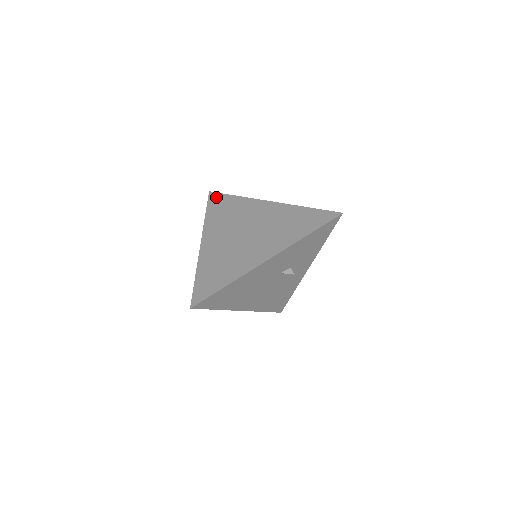
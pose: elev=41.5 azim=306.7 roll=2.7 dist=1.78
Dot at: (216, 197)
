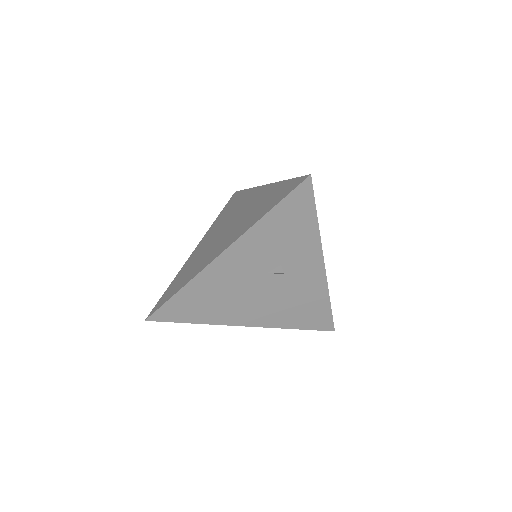
Dot at: (235, 196)
